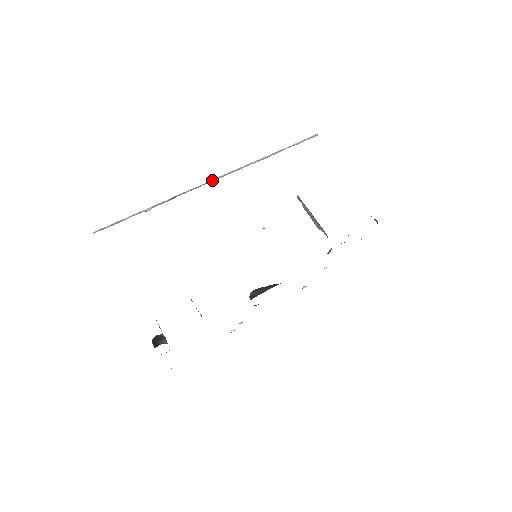
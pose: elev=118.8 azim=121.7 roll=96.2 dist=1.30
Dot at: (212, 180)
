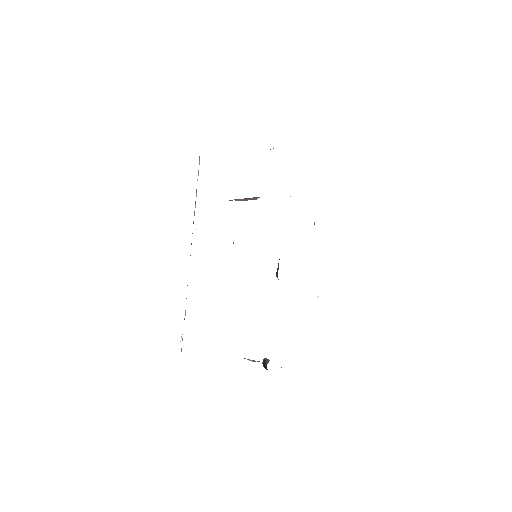
Dot at: occluded
